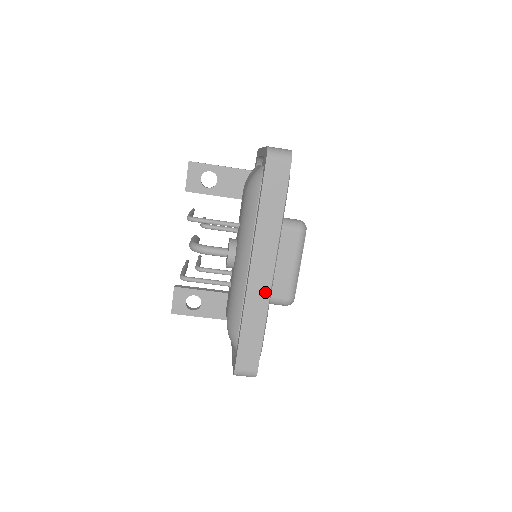
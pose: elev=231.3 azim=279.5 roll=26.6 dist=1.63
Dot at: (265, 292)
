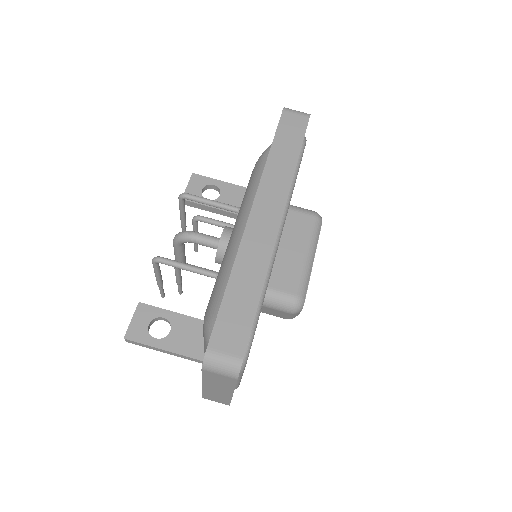
Dot at: (268, 242)
